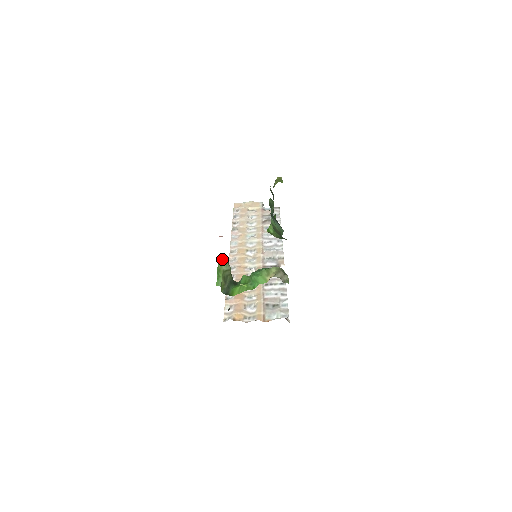
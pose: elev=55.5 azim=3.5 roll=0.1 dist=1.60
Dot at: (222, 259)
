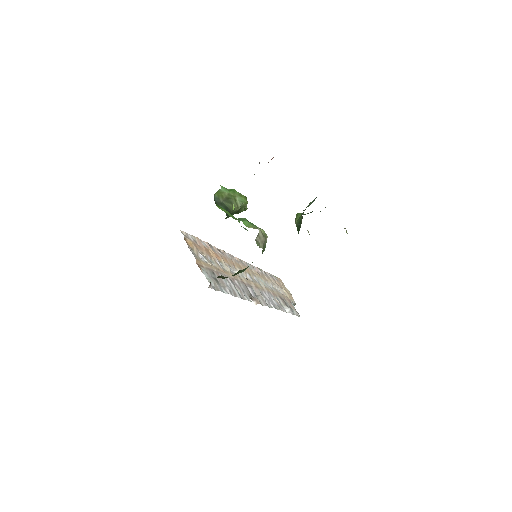
Dot at: (245, 197)
